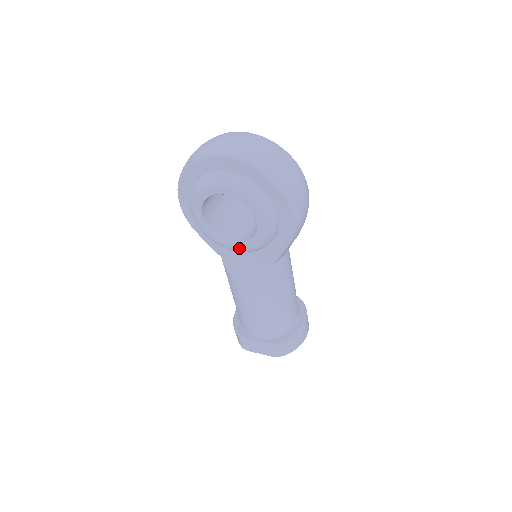
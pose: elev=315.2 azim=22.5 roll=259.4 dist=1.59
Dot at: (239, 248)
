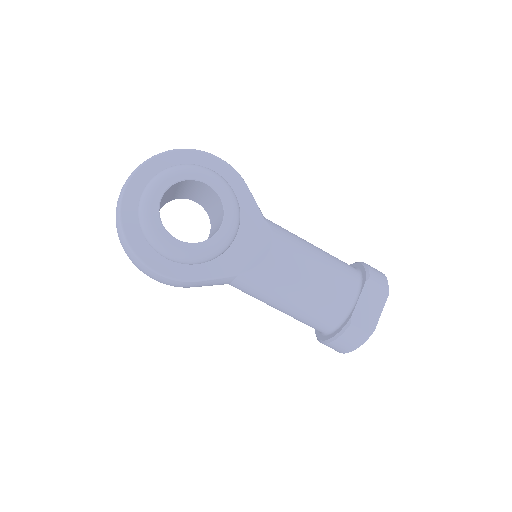
Dot at: (228, 226)
